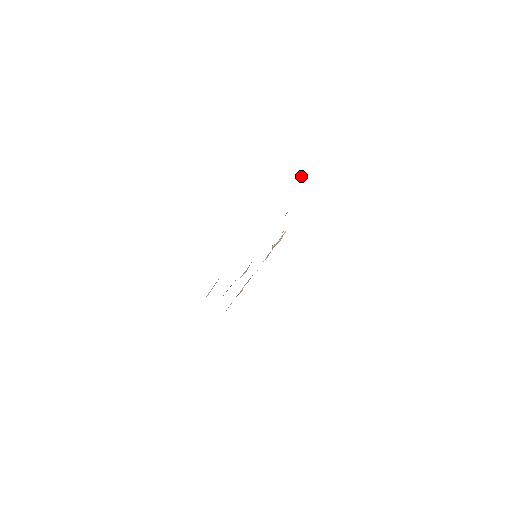
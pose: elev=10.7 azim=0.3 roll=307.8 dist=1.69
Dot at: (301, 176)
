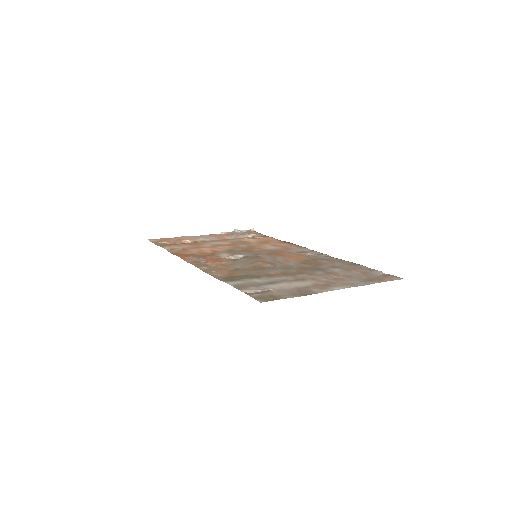
Dot at: (381, 272)
